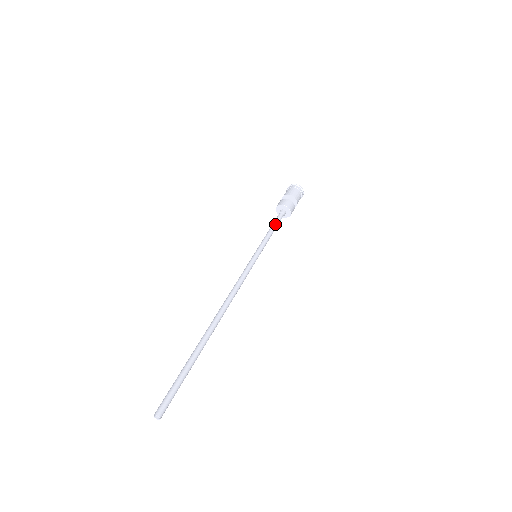
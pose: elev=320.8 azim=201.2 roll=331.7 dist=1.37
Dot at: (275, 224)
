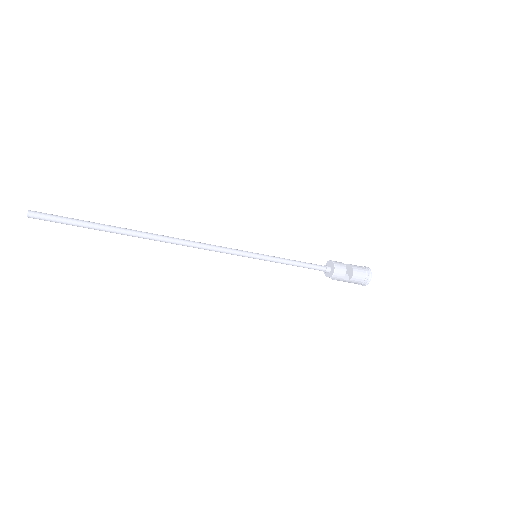
Dot at: (307, 263)
